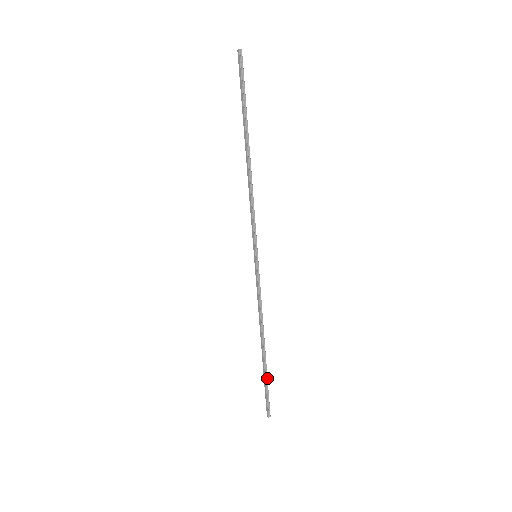
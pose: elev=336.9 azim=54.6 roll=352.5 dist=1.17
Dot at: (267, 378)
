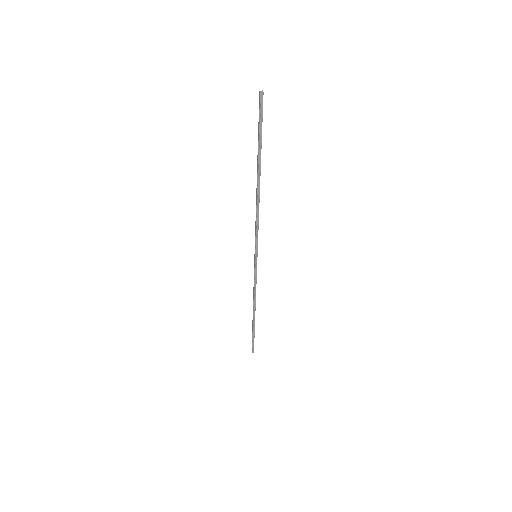
Dot at: (254, 332)
